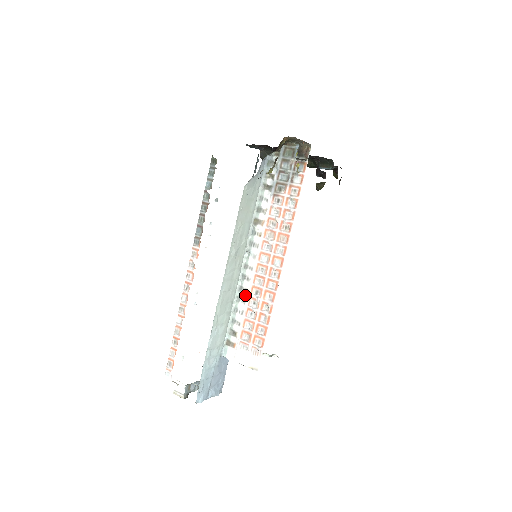
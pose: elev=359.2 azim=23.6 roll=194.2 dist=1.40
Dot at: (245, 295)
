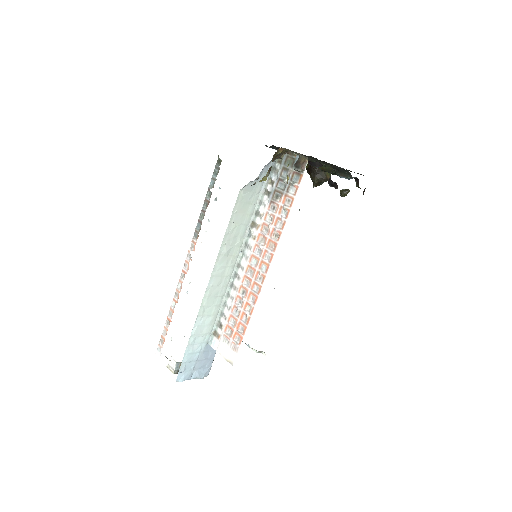
Dot at: (234, 292)
